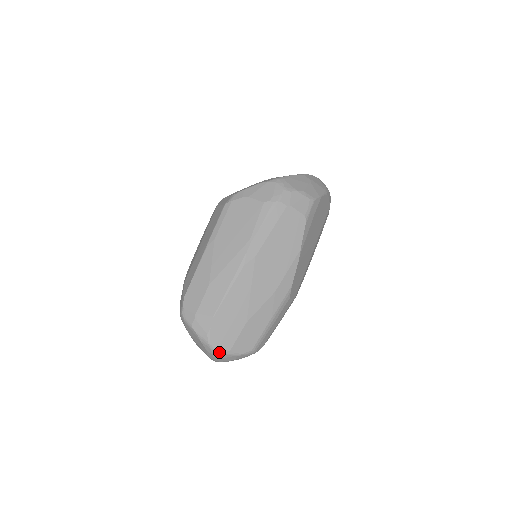
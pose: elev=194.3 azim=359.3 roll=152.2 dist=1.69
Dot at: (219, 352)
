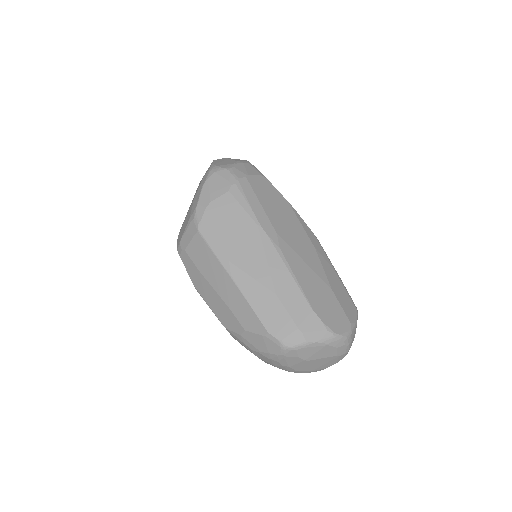
Dot at: (348, 334)
